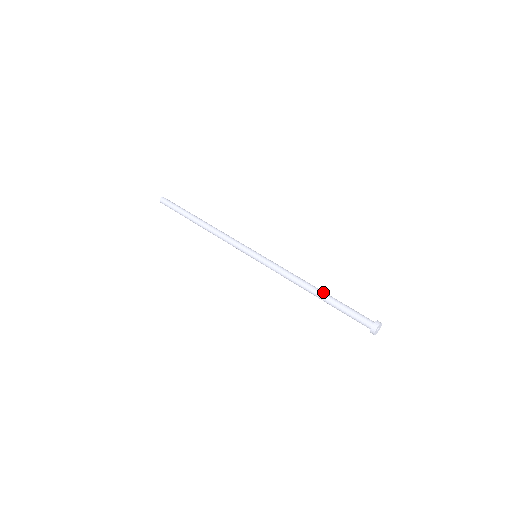
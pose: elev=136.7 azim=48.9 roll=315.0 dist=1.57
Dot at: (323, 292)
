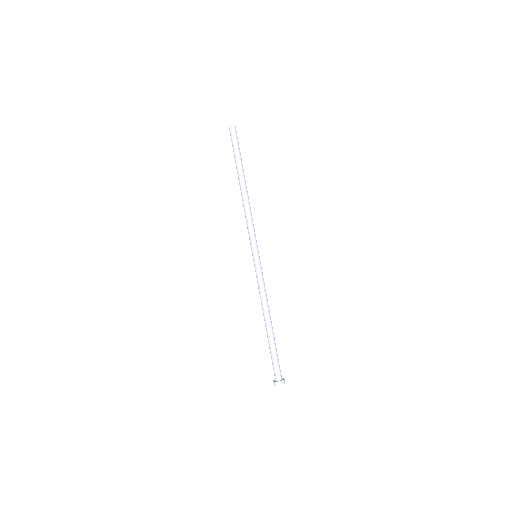
Dot at: (268, 330)
